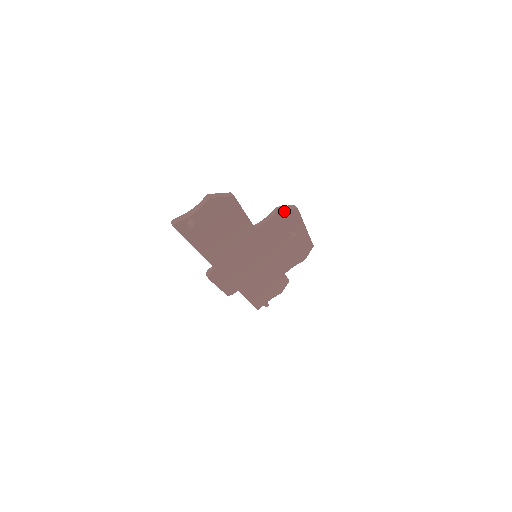
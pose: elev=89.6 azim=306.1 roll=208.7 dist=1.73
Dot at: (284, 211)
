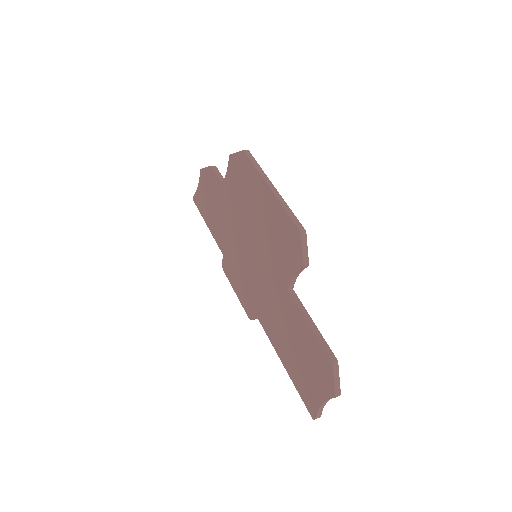
Dot at: (305, 255)
